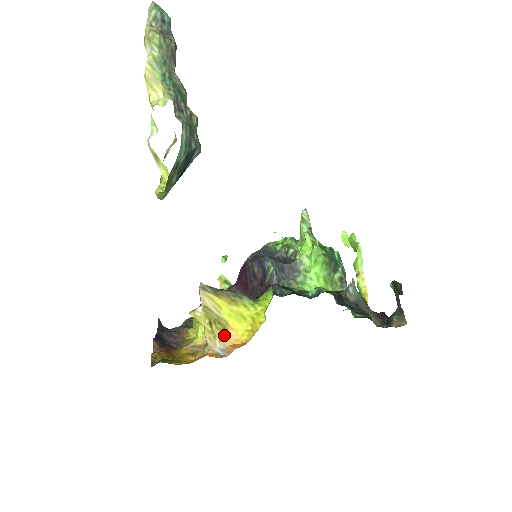
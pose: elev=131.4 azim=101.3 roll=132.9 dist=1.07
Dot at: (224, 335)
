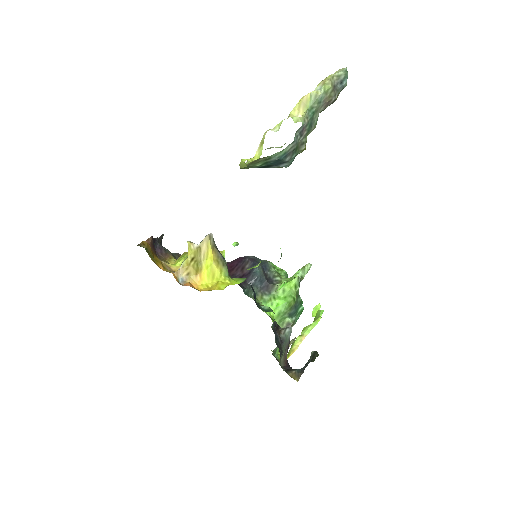
Dot at: (193, 274)
